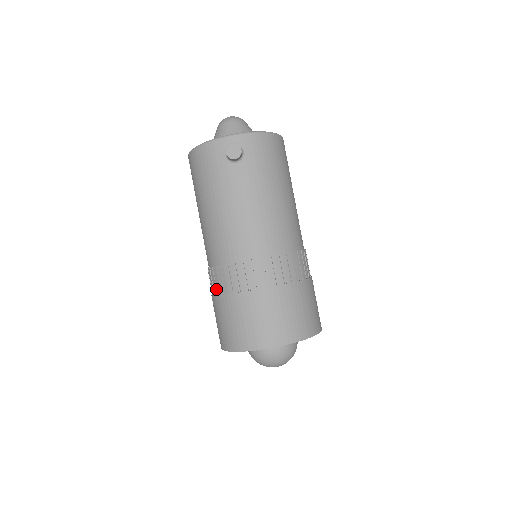
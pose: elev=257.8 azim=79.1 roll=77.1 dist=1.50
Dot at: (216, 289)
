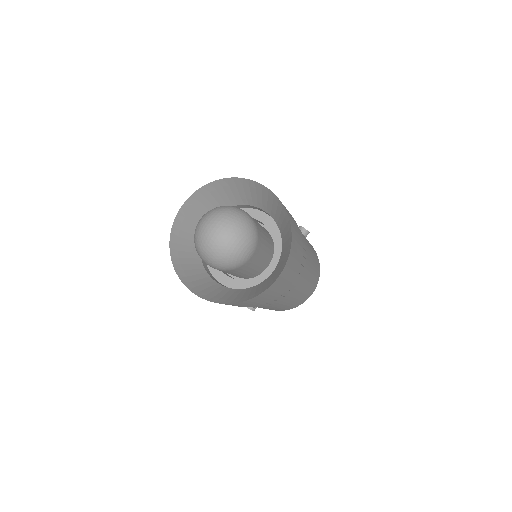
Dot at: occluded
